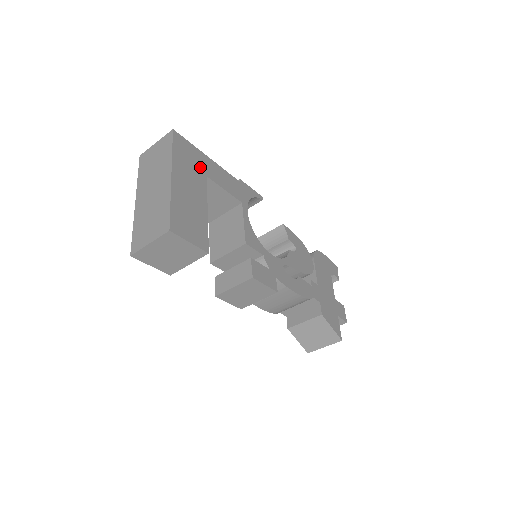
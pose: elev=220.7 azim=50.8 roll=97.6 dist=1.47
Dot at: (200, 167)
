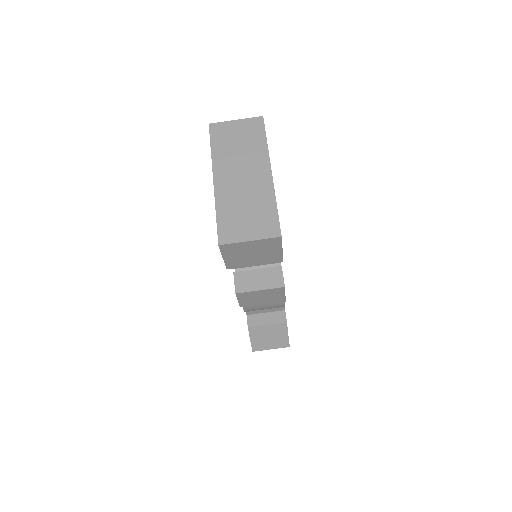
Dot at: occluded
